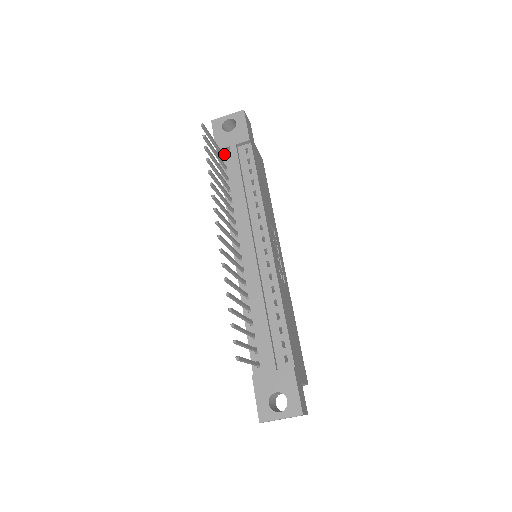
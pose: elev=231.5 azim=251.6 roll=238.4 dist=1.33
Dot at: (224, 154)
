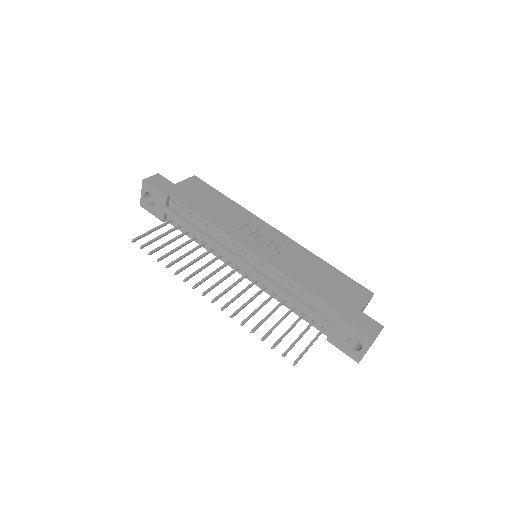
Dot at: (169, 218)
